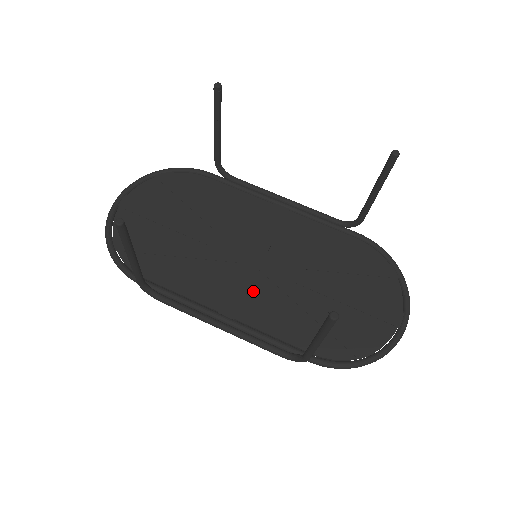
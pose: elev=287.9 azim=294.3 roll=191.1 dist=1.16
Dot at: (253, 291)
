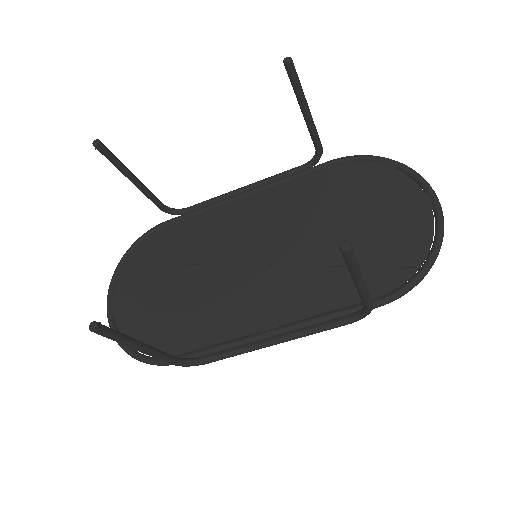
Dot at: (277, 288)
